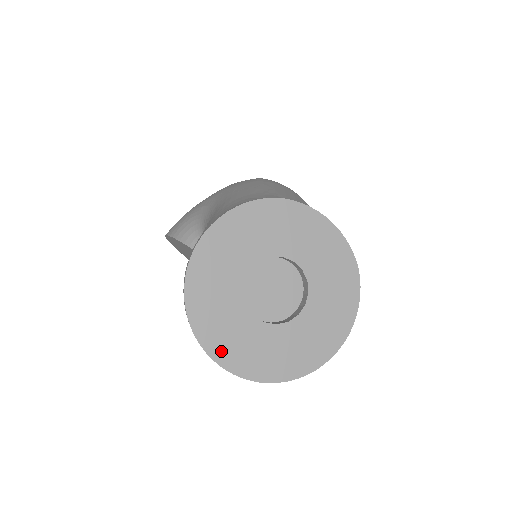
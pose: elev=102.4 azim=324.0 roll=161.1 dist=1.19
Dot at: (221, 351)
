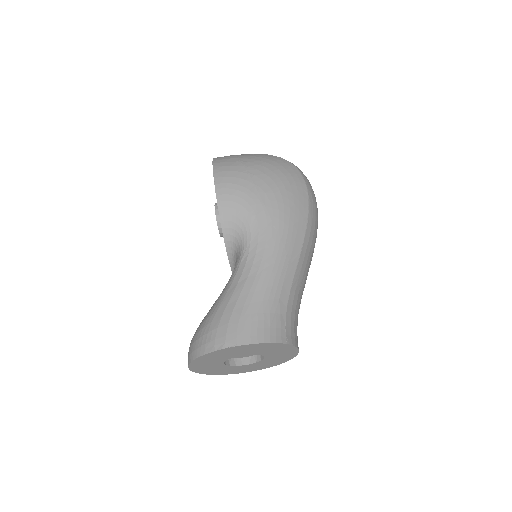
Dot at: (195, 367)
